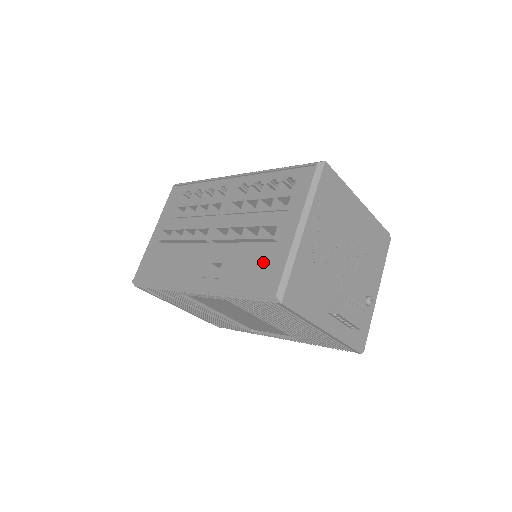
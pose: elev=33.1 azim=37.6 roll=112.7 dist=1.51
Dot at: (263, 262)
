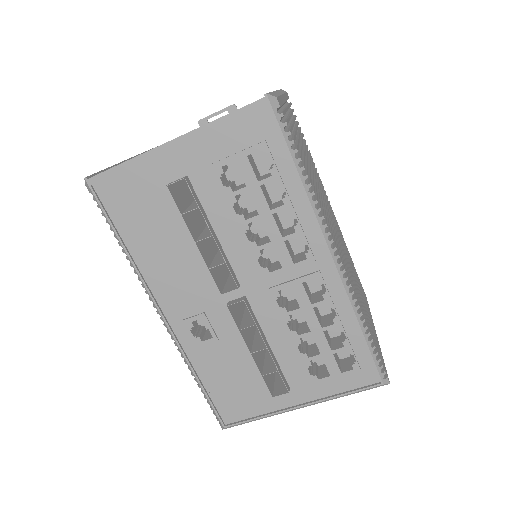
Dot at: (245, 390)
